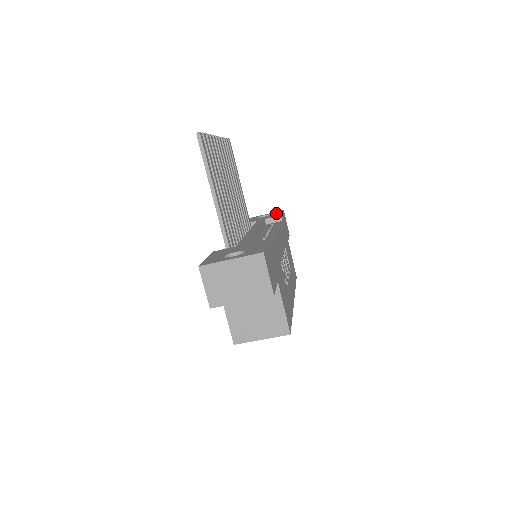
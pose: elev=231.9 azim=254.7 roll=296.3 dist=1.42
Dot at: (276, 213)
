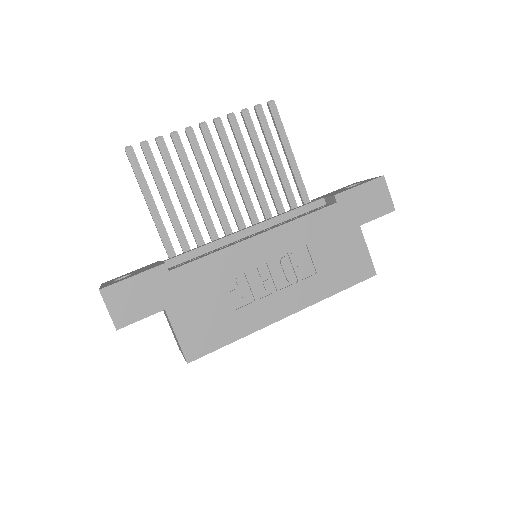
Dot at: occluded
